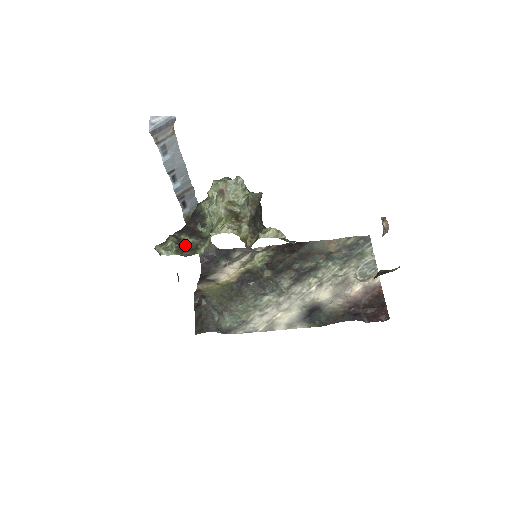
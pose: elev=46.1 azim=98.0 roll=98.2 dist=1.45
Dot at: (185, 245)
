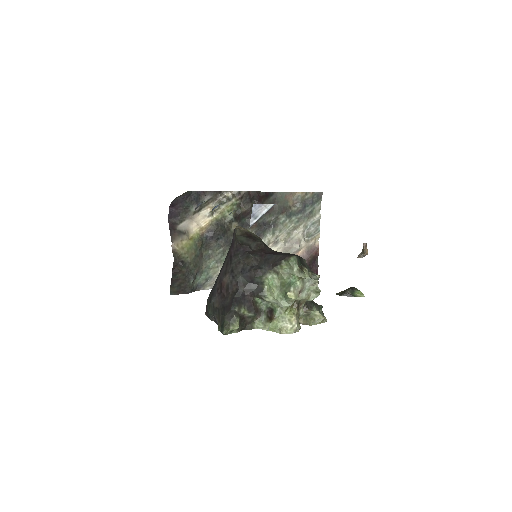
Dot at: (243, 318)
